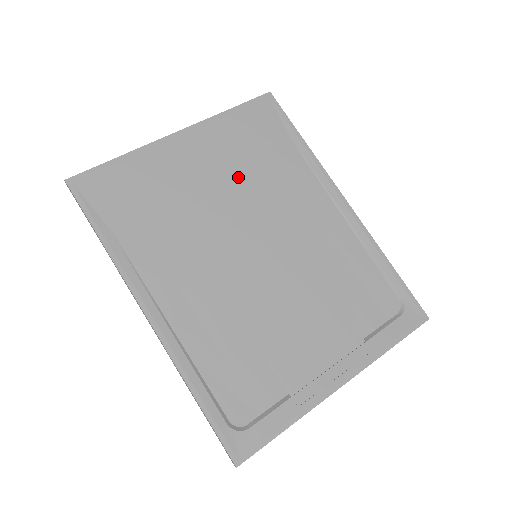
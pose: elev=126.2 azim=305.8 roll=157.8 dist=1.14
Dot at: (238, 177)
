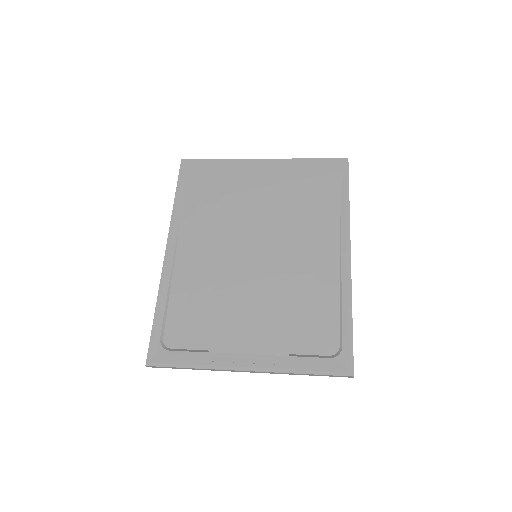
Dot at: (282, 202)
